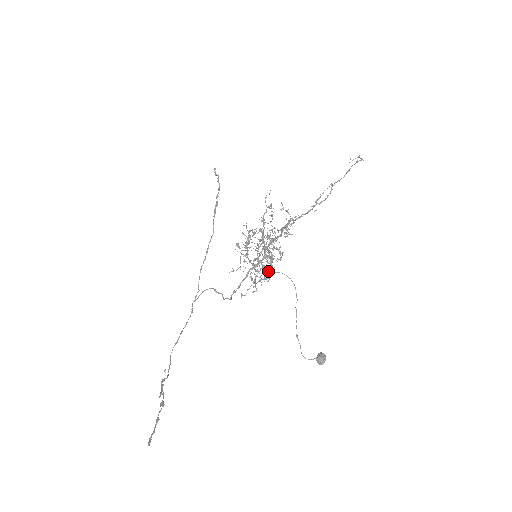
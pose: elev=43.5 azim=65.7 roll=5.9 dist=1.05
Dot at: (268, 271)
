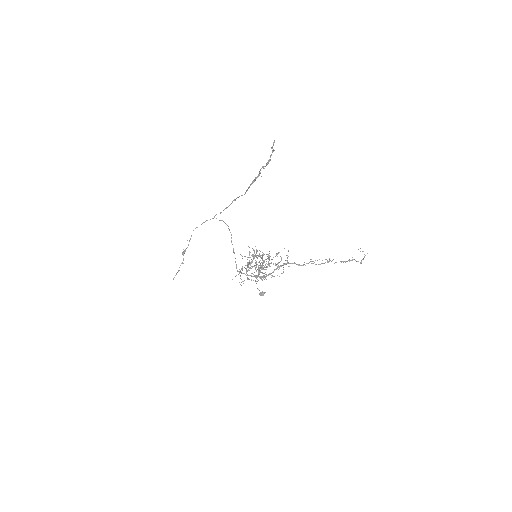
Dot at: (259, 262)
